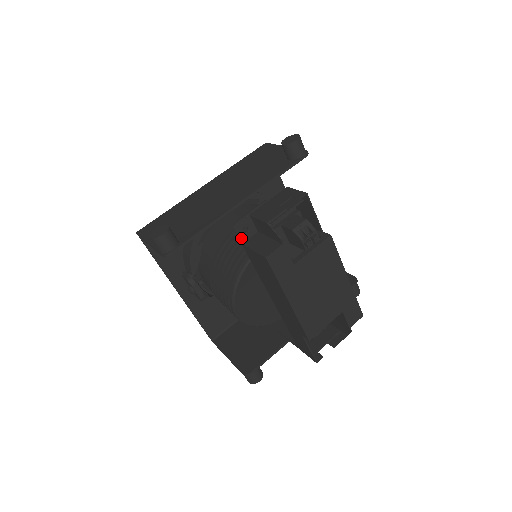
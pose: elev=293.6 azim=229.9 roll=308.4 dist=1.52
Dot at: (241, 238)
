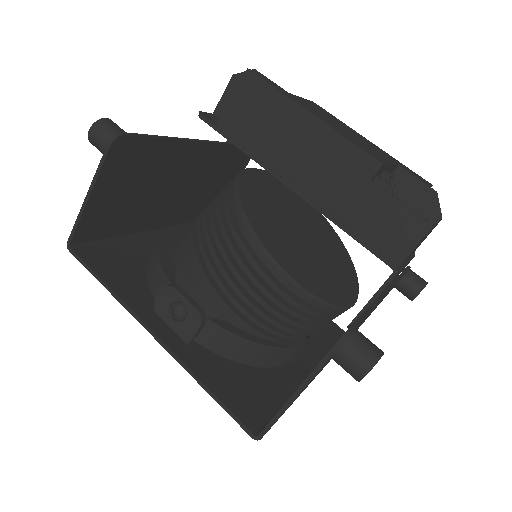
Dot at: (213, 122)
